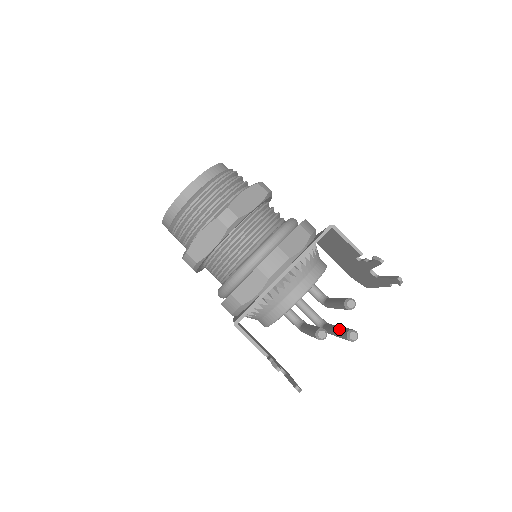
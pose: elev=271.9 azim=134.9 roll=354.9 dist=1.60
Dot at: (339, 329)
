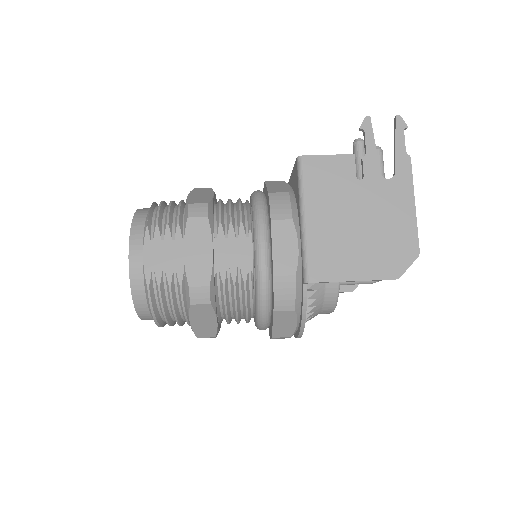
Dot at: occluded
